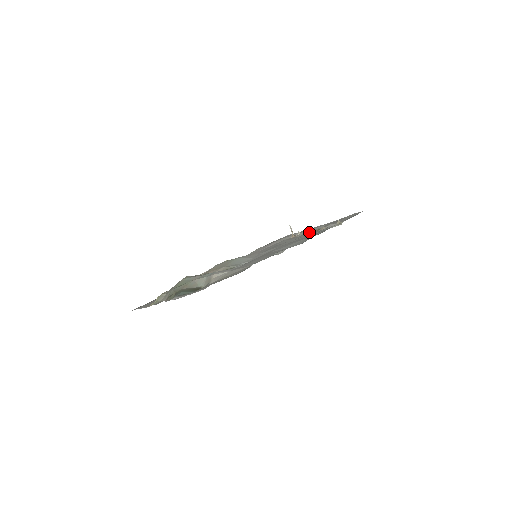
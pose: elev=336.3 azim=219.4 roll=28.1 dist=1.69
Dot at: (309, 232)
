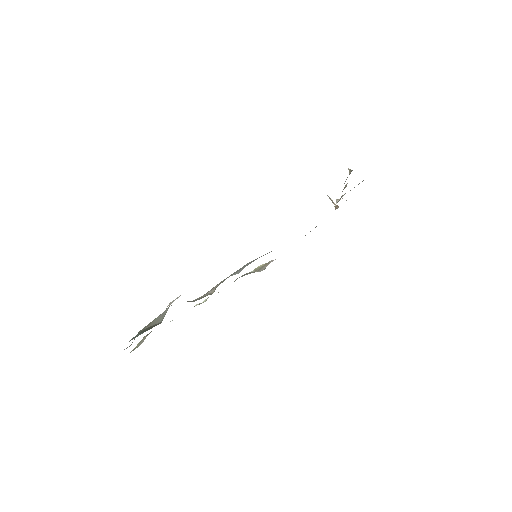
Dot at: (341, 196)
